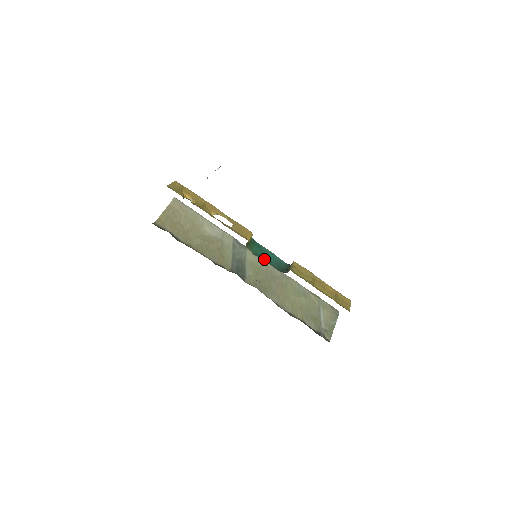
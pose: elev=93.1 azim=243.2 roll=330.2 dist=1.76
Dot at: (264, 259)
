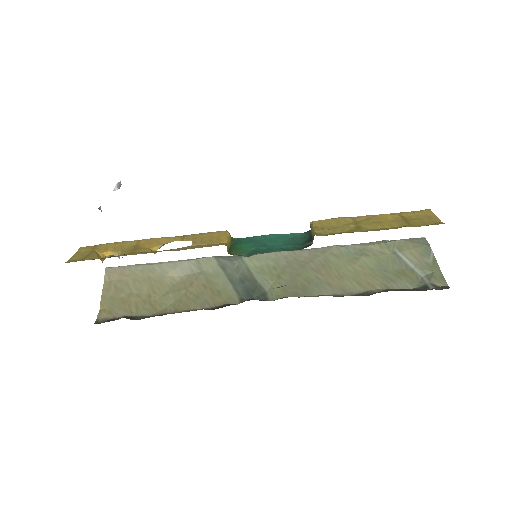
Dot at: (266, 251)
